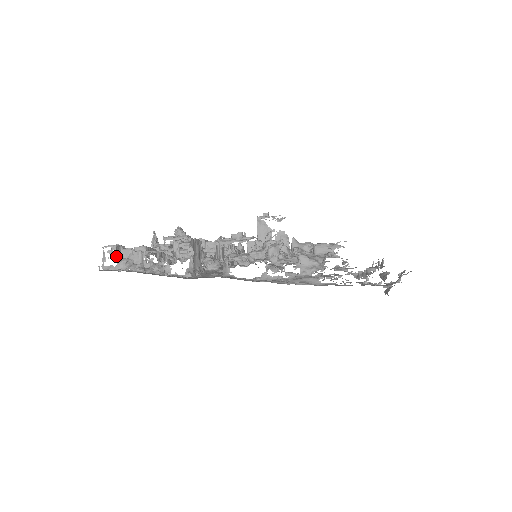
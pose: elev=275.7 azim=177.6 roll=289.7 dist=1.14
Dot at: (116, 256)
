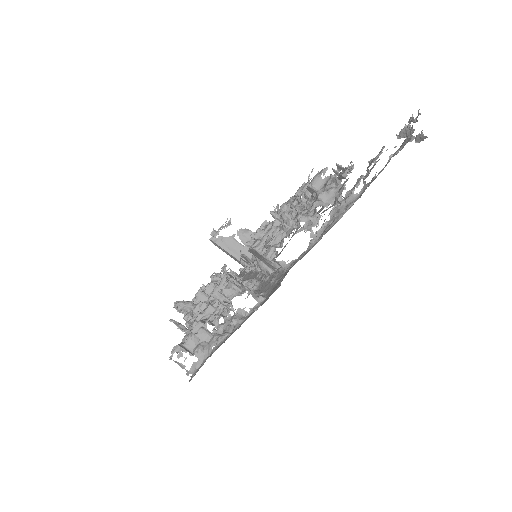
Dot at: occluded
